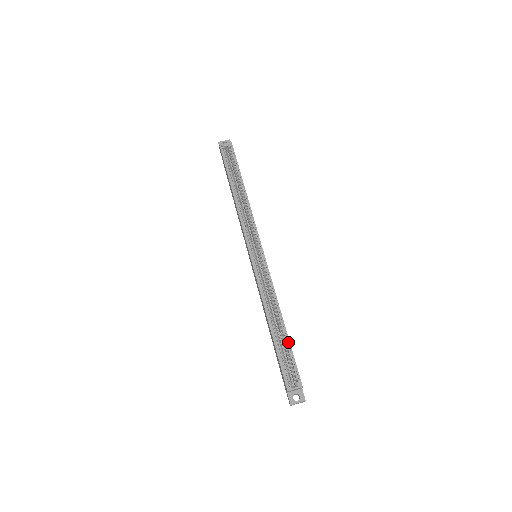
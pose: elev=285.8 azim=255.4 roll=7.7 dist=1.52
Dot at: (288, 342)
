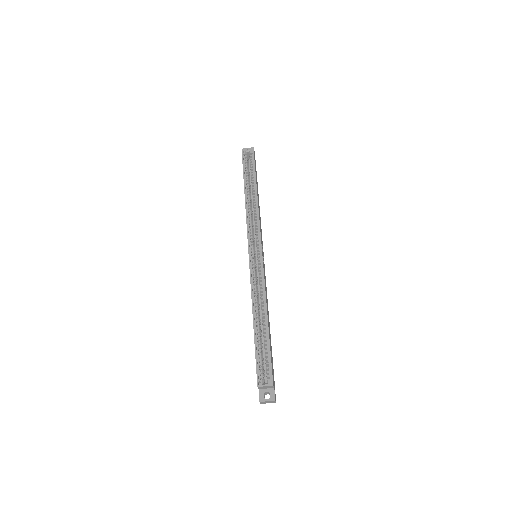
Dot at: (268, 340)
